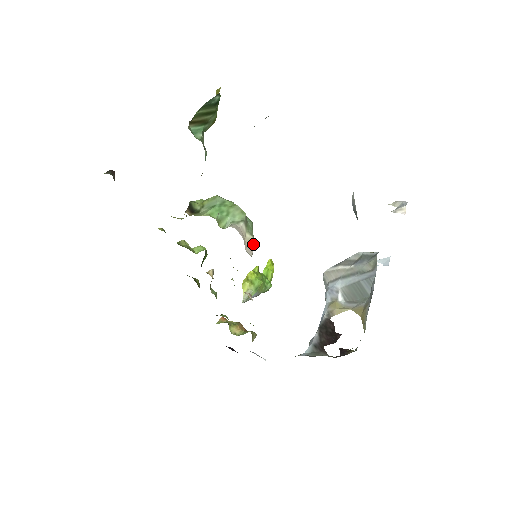
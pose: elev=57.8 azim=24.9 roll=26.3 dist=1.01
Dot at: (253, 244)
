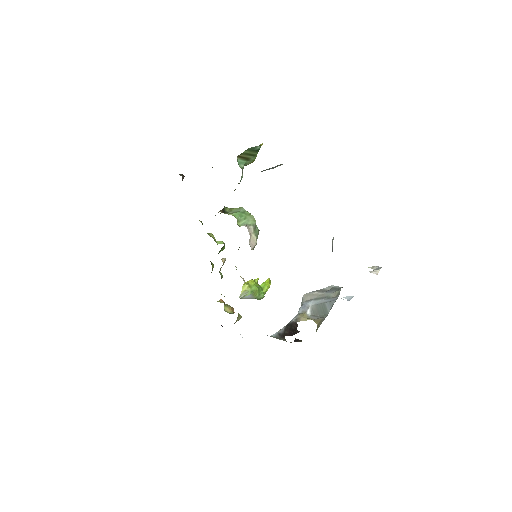
Dot at: (255, 242)
